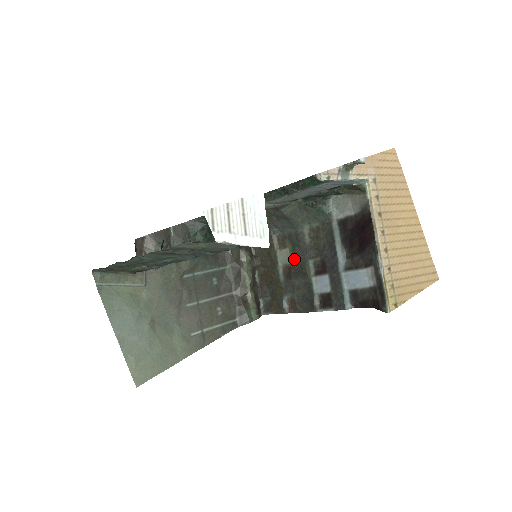
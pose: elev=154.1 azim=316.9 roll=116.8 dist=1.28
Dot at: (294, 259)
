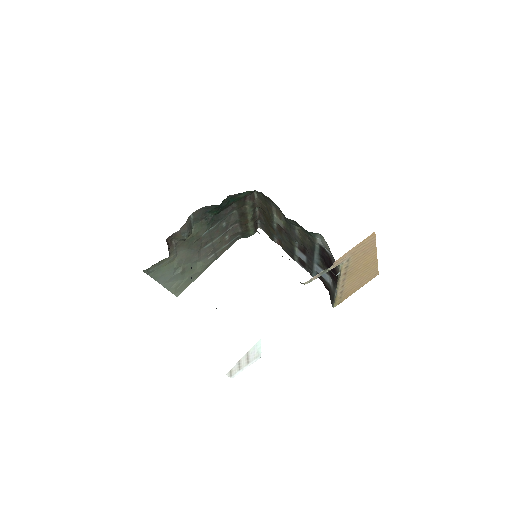
Dot at: (285, 230)
